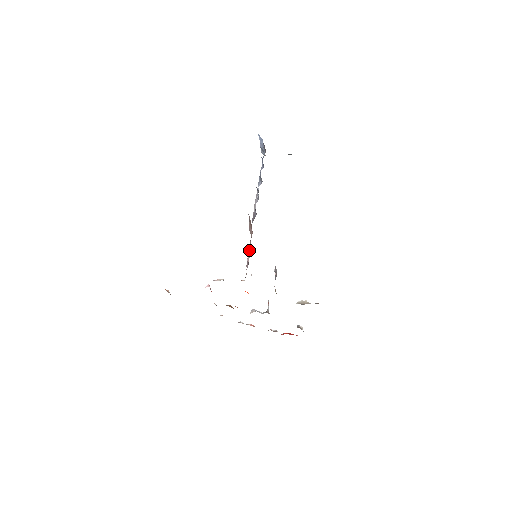
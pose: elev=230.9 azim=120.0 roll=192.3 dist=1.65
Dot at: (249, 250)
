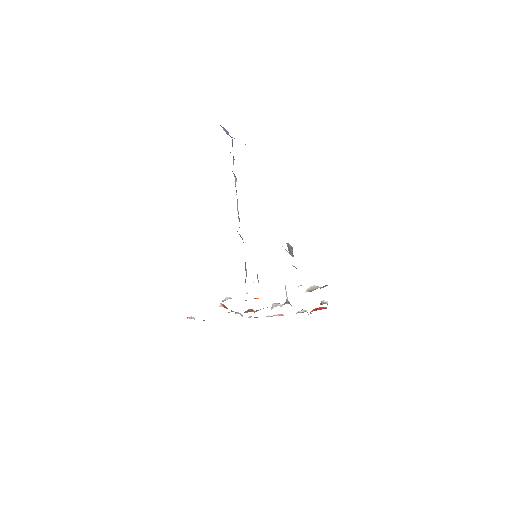
Dot at: occluded
